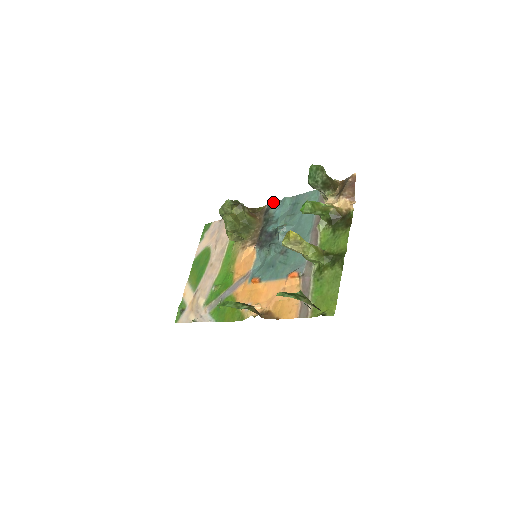
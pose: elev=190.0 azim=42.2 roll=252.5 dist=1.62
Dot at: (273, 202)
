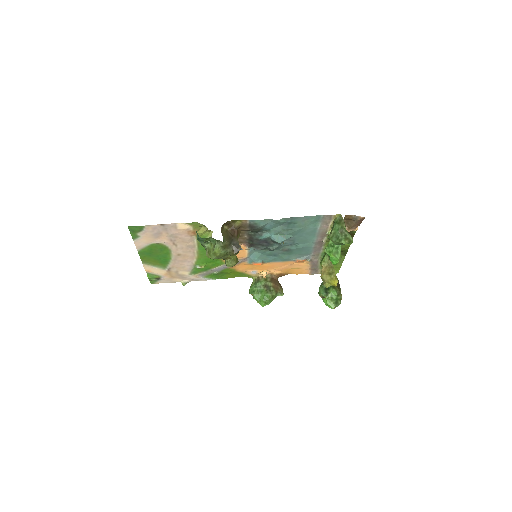
Dot at: (259, 221)
